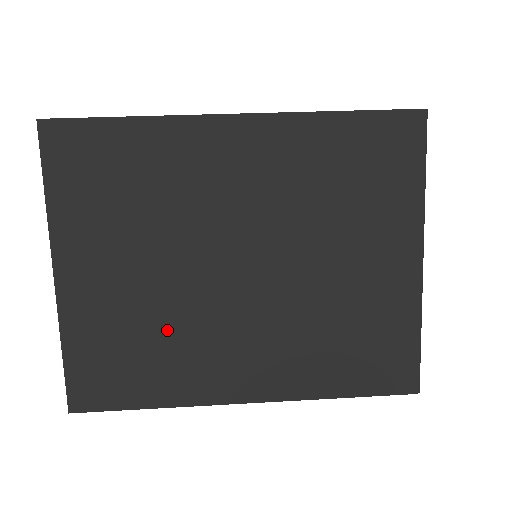
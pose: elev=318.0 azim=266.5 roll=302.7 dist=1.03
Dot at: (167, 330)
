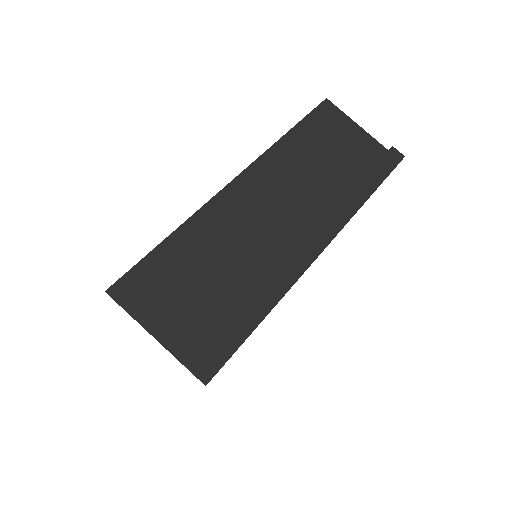
Dot at: occluded
